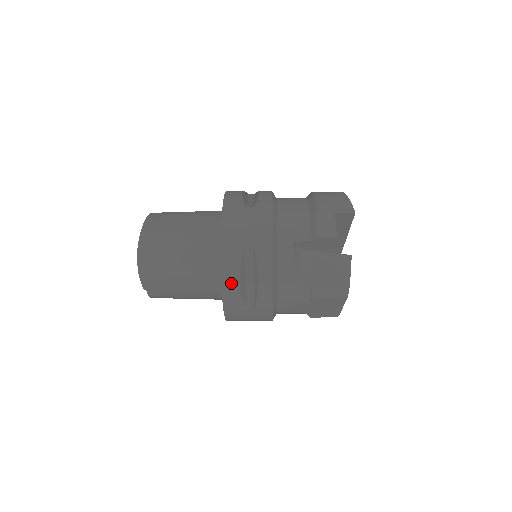
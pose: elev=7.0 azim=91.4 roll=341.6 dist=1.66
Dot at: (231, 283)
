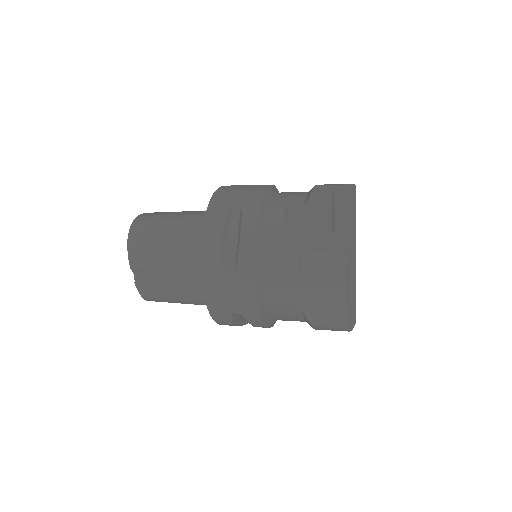
Dot at: (211, 238)
